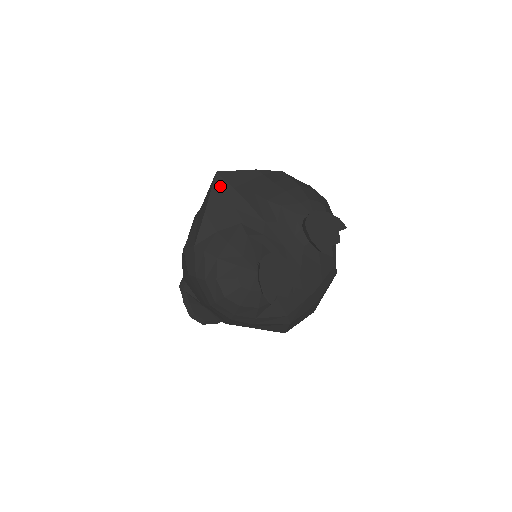
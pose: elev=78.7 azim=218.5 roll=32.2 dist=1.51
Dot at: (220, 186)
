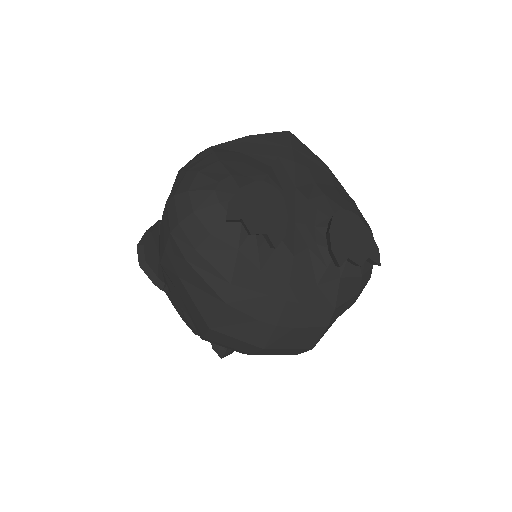
Dot at: (282, 138)
